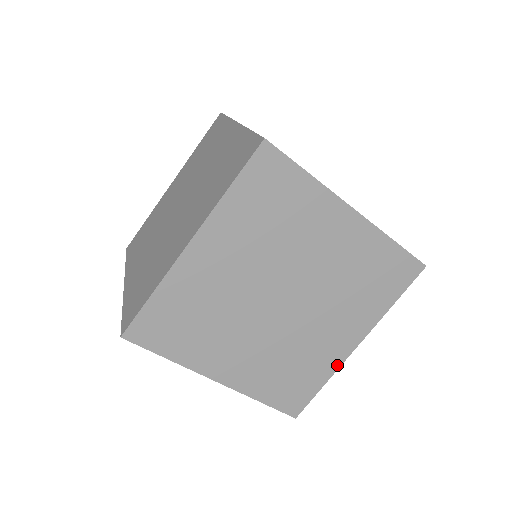
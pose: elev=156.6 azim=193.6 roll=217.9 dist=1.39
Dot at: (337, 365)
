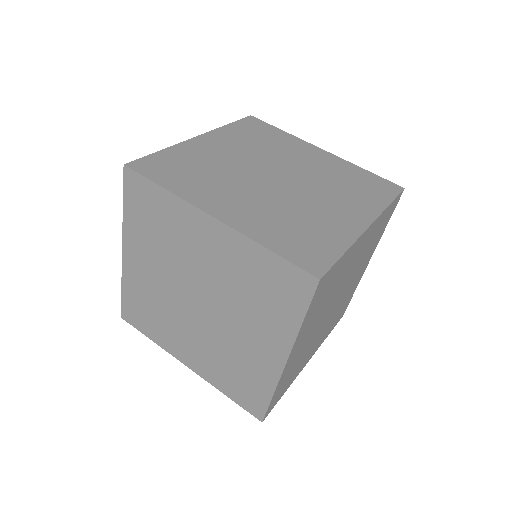
Dot at: (360, 279)
